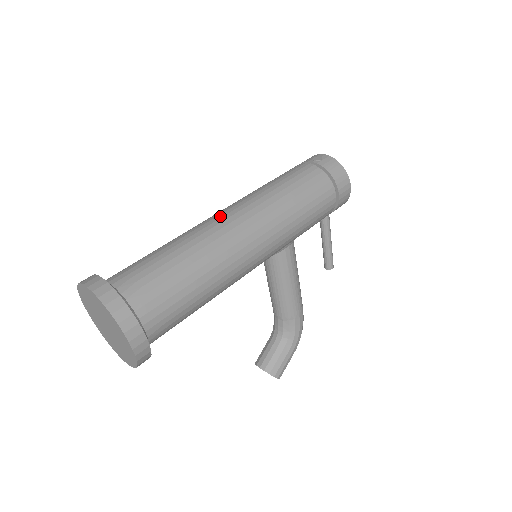
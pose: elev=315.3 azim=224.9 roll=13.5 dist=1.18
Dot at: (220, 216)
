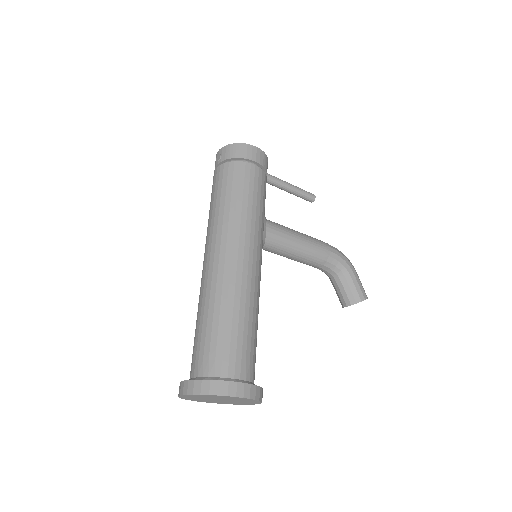
Dot at: (205, 266)
